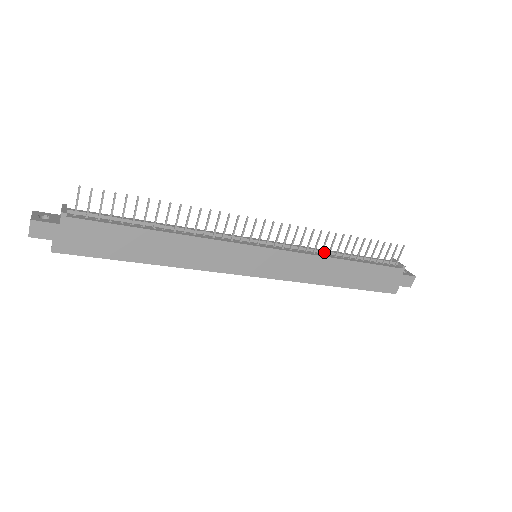
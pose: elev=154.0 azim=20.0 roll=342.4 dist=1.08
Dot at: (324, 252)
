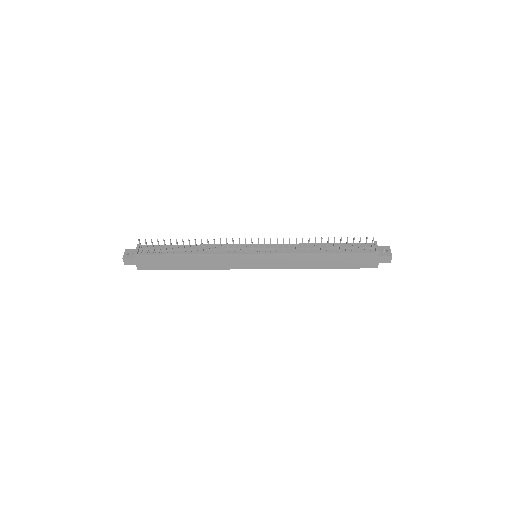
Dot at: (306, 248)
